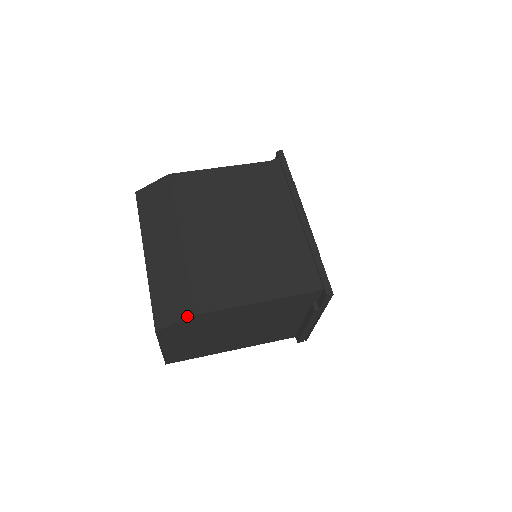
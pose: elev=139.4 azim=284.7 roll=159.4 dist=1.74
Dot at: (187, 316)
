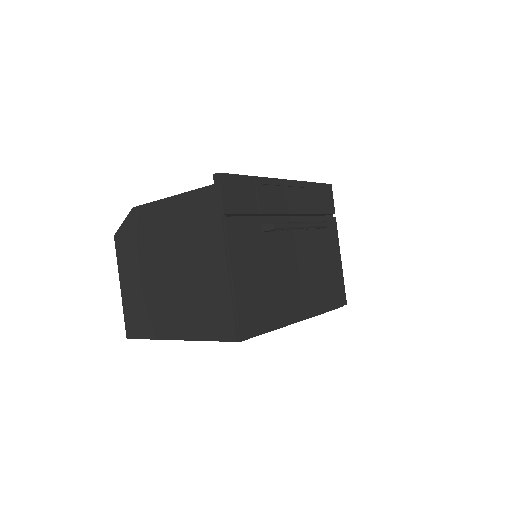
Dot at: (131, 213)
